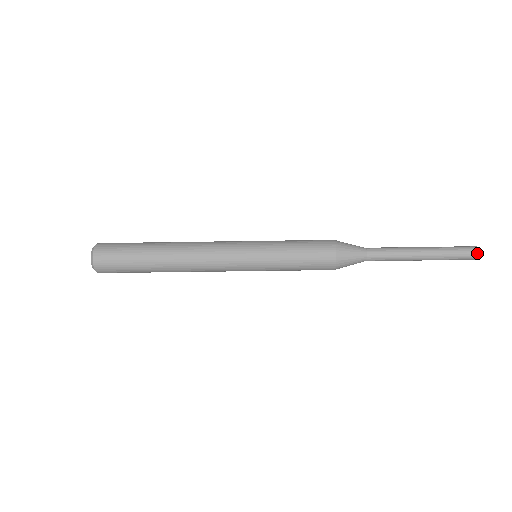
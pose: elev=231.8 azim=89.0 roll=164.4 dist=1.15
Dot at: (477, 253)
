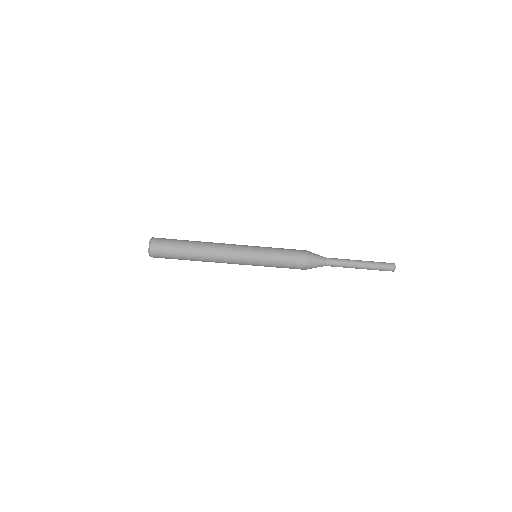
Dot at: (394, 267)
